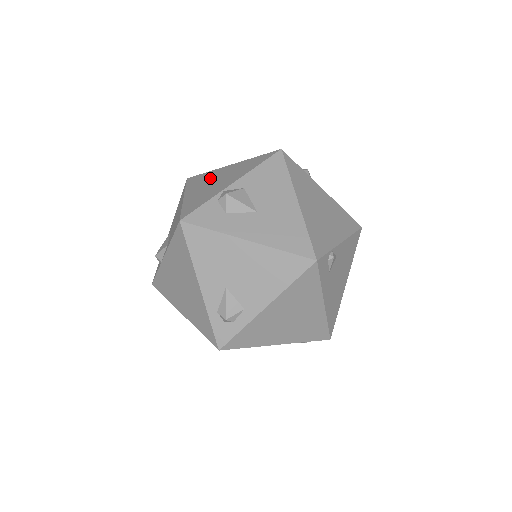
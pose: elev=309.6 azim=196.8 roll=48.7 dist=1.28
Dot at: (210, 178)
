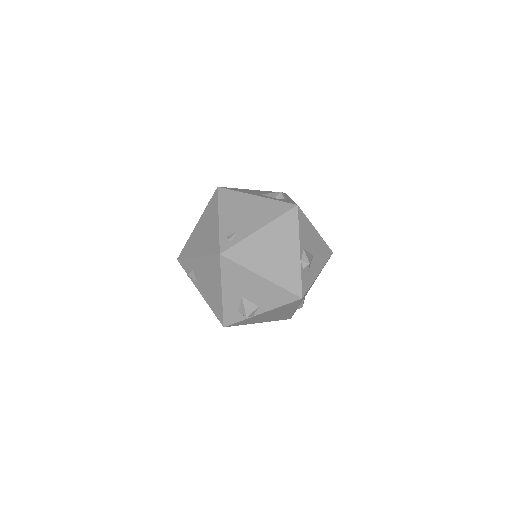
Dot at: (261, 250)
